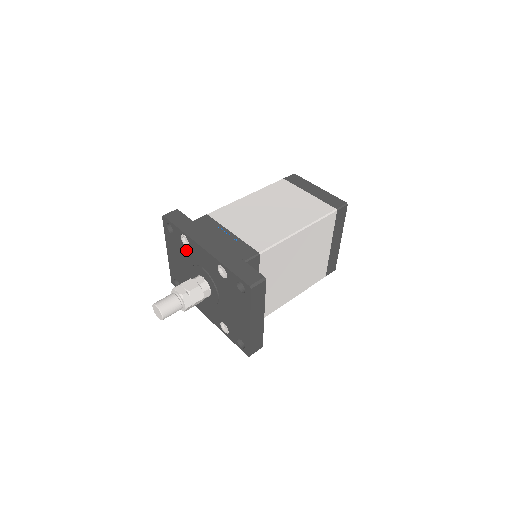
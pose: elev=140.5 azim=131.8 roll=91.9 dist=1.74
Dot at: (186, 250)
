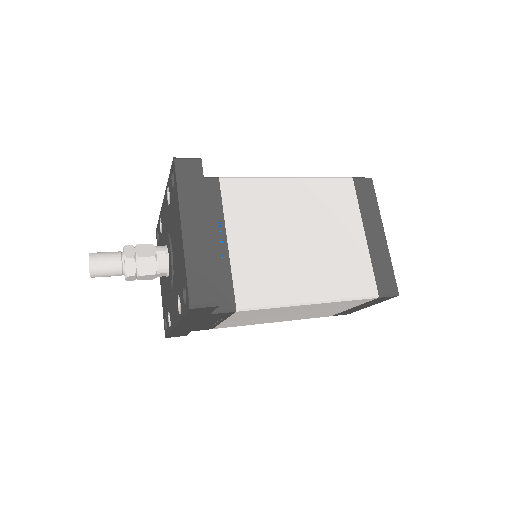
Dot at: (162, 239)
